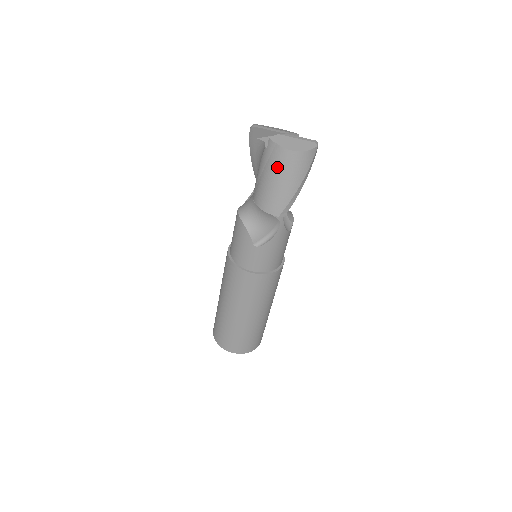
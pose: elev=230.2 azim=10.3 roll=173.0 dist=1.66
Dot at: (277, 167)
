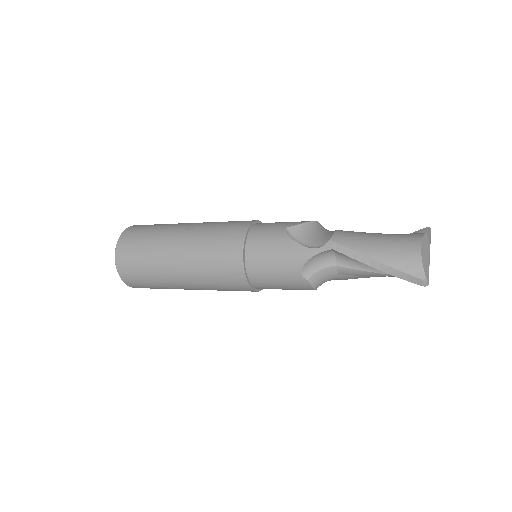
Dot at: occluded
